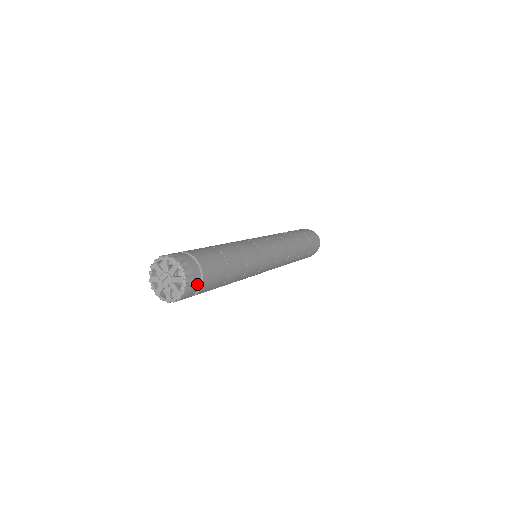
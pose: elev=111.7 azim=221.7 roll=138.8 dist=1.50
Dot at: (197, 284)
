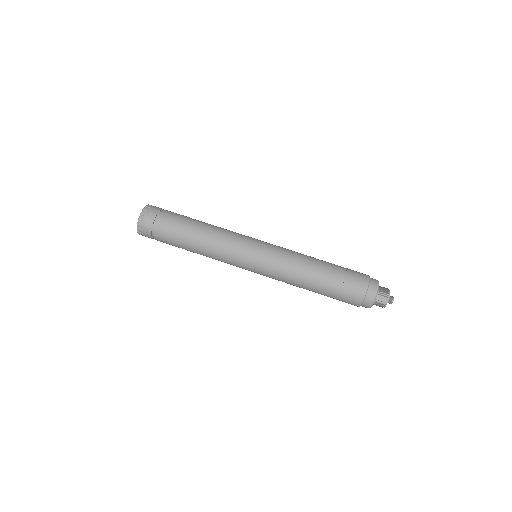
Dot at: (152, 218)
